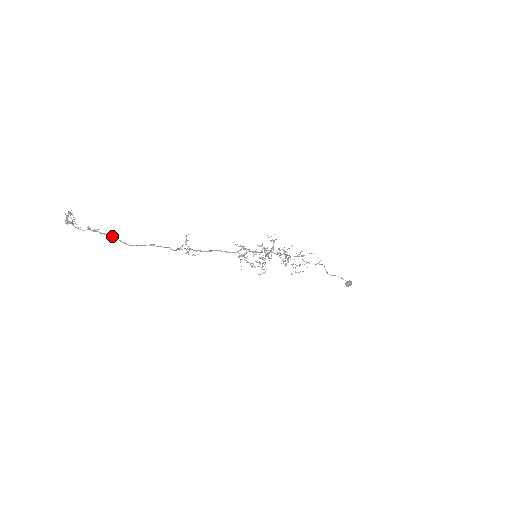
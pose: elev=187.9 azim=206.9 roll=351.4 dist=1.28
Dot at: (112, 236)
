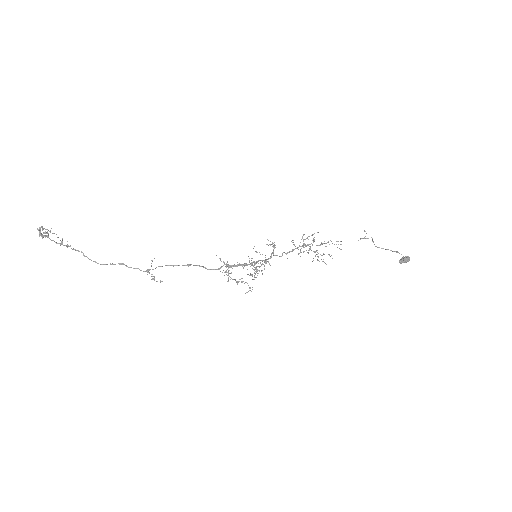
Dot at: occluded
